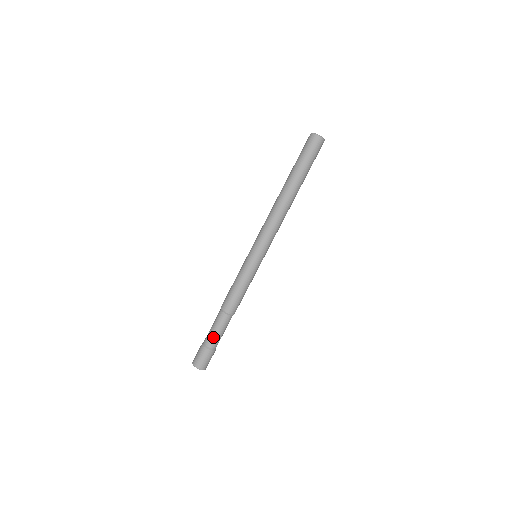
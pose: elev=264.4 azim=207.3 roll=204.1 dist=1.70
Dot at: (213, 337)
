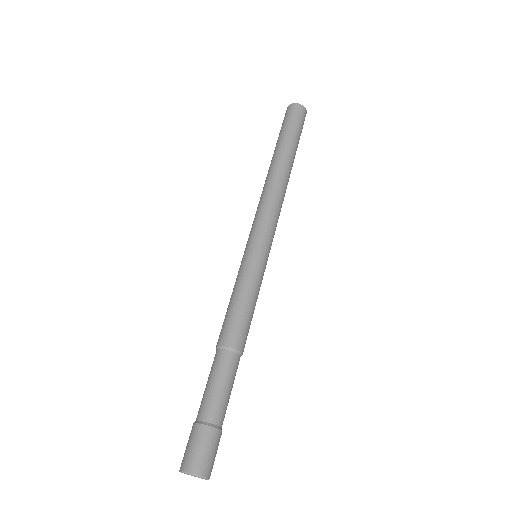
Dot at: (217, 400)
